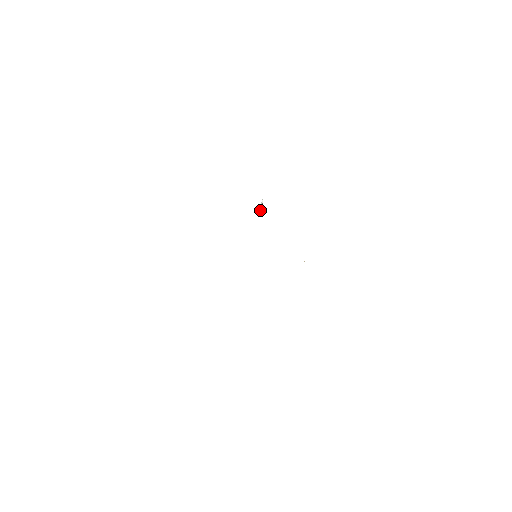
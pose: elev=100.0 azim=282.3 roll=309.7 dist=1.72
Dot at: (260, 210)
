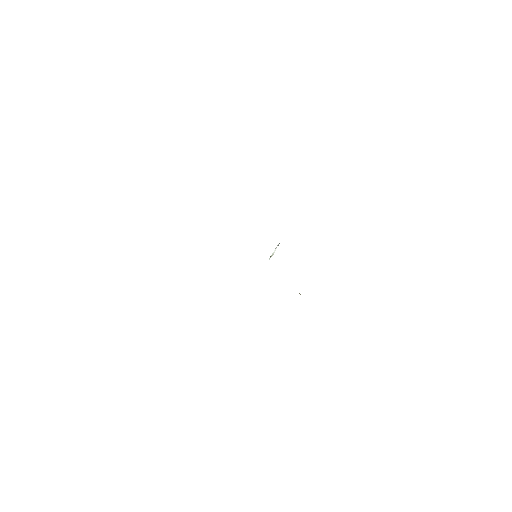
Dot at: (272, 253)
